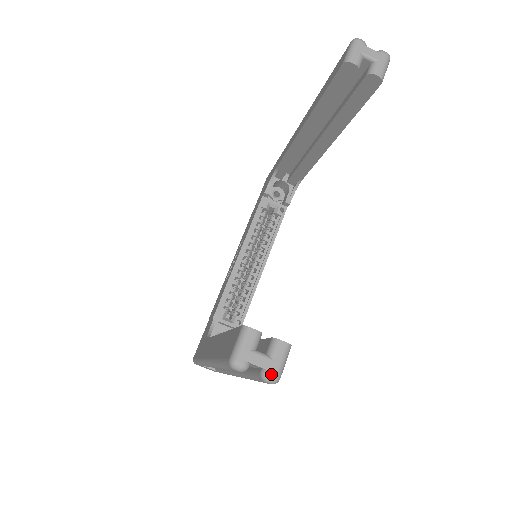
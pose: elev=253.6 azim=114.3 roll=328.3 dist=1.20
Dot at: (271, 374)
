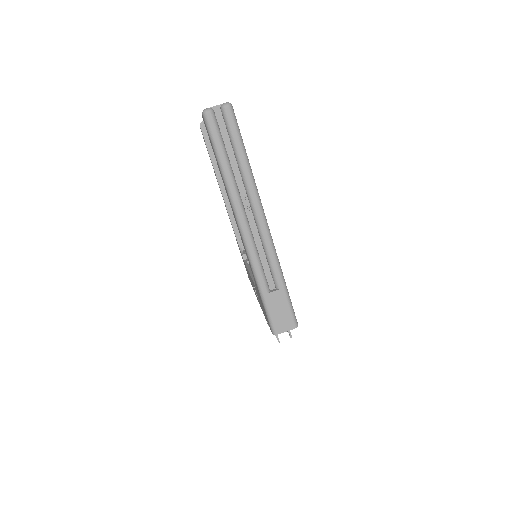
Dot at: (224, 103)
